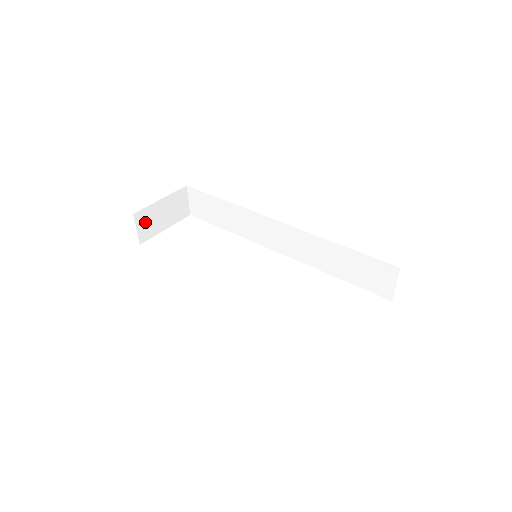
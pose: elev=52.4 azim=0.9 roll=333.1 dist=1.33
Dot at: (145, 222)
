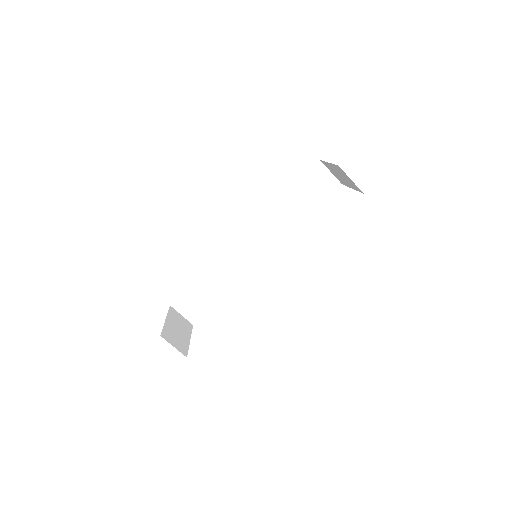
Dot at: (173, 340)
